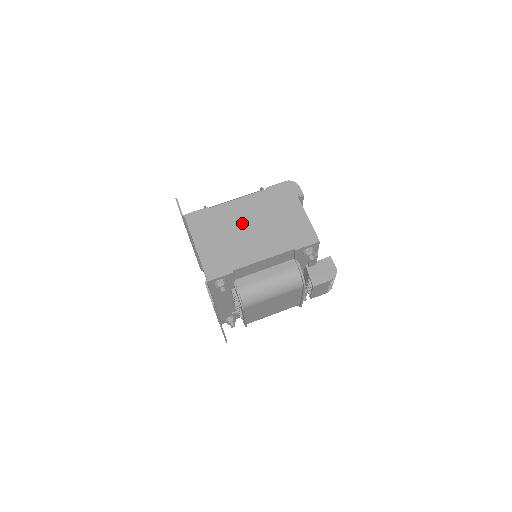
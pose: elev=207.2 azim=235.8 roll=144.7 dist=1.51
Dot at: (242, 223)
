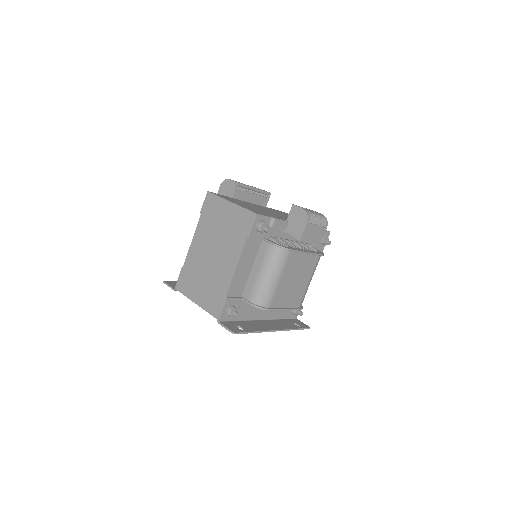
Dot at: (206, 256)
